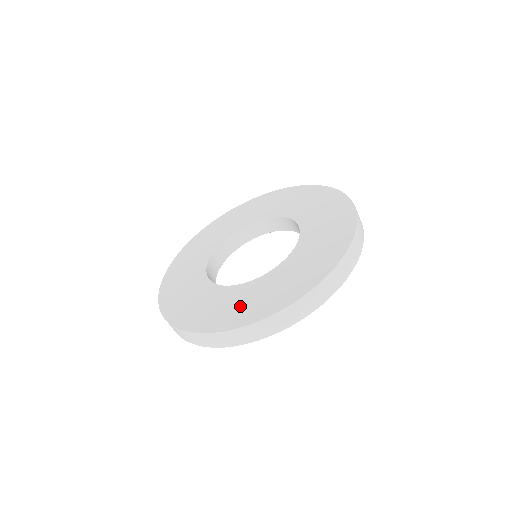
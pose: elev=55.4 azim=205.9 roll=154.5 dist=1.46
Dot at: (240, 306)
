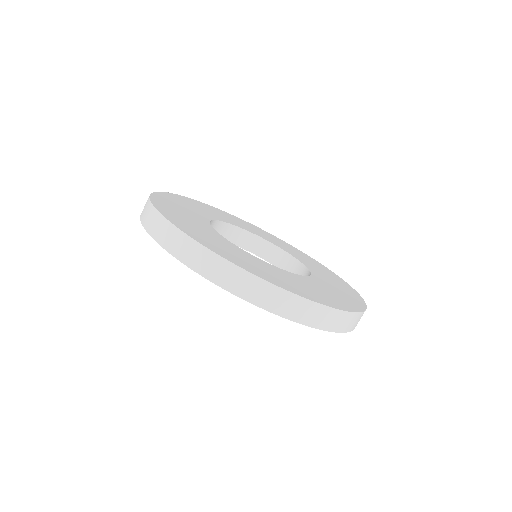
Dot at: (250, 262)
